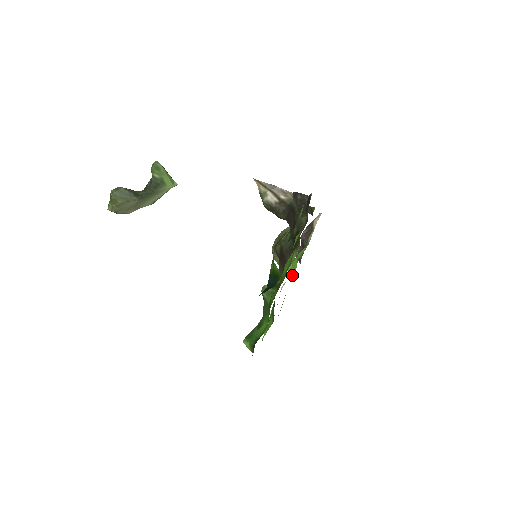
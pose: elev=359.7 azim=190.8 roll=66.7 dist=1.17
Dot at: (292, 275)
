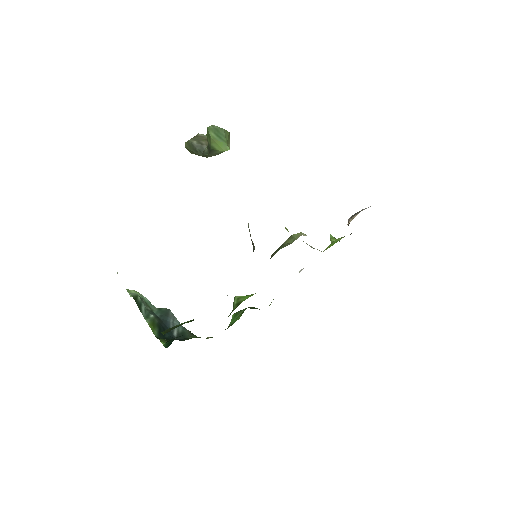
Dot at: occluded
